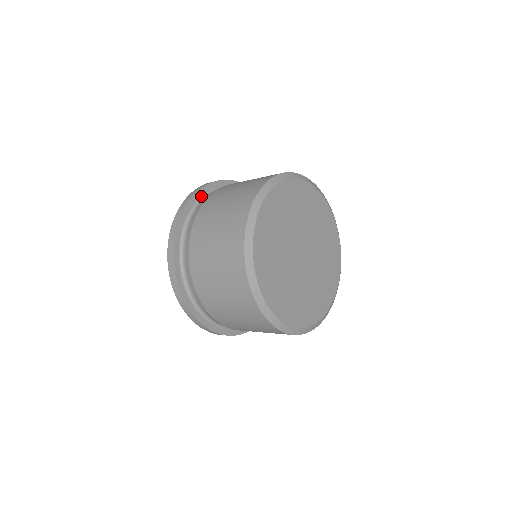
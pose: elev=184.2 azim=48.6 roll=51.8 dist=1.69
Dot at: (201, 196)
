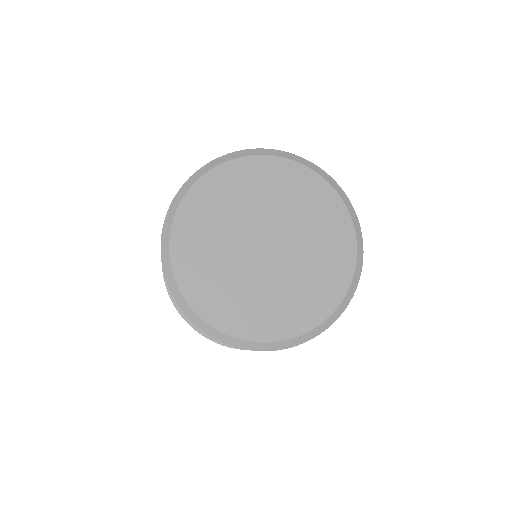
Dot at: occluded
